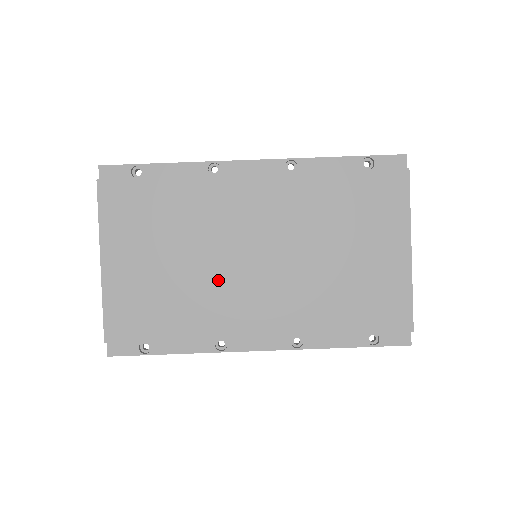
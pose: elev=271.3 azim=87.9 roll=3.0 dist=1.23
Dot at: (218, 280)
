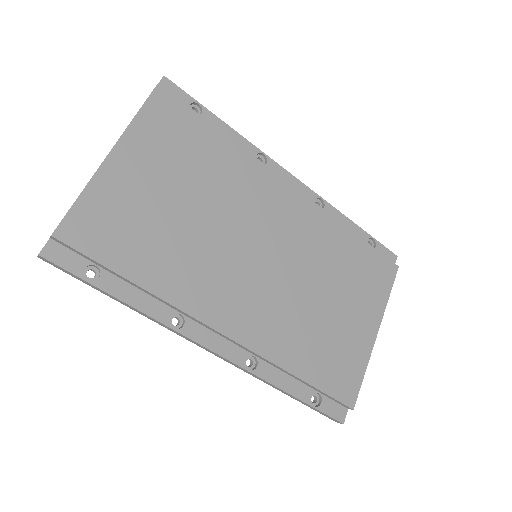
Dot at: (216, 252)
